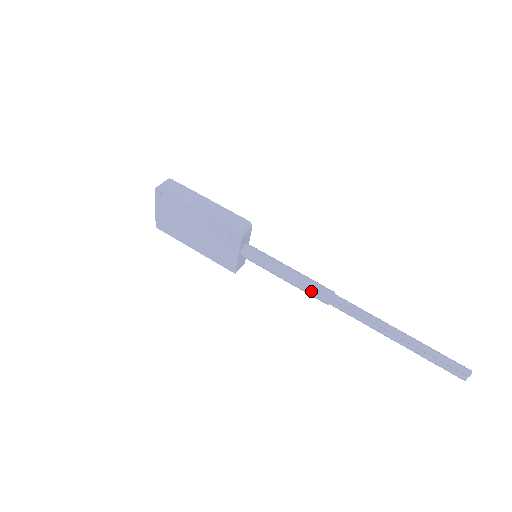
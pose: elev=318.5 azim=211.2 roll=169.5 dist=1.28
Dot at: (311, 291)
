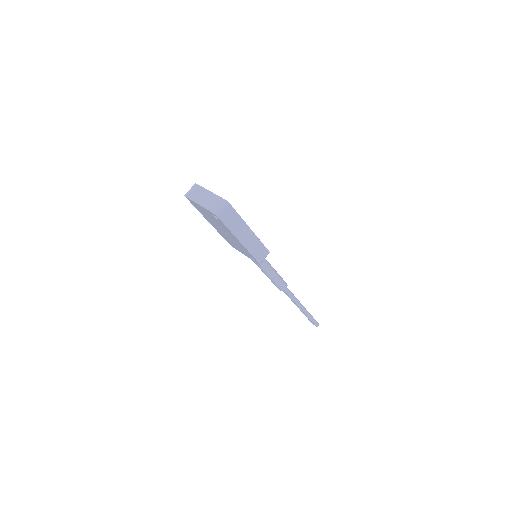
Dot at: (275, 285)
